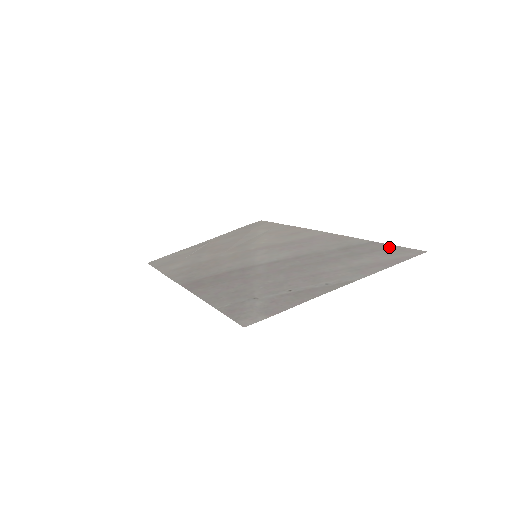
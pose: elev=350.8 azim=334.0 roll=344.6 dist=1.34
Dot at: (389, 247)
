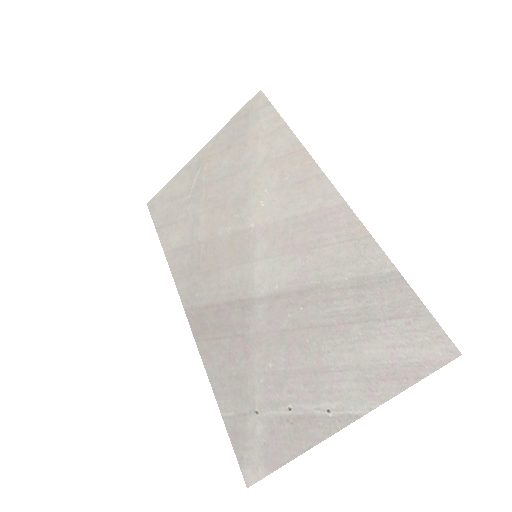
Dot at: (415, 310)
